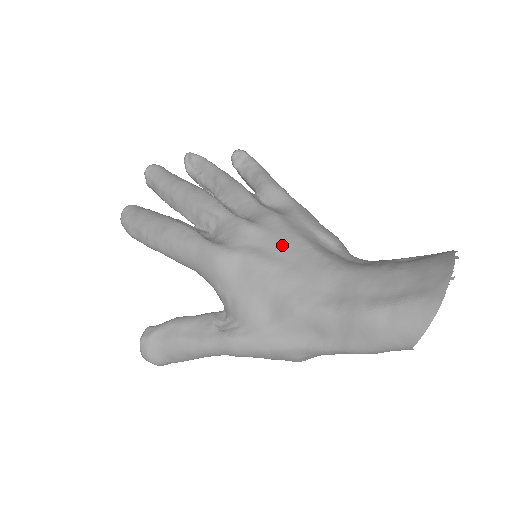
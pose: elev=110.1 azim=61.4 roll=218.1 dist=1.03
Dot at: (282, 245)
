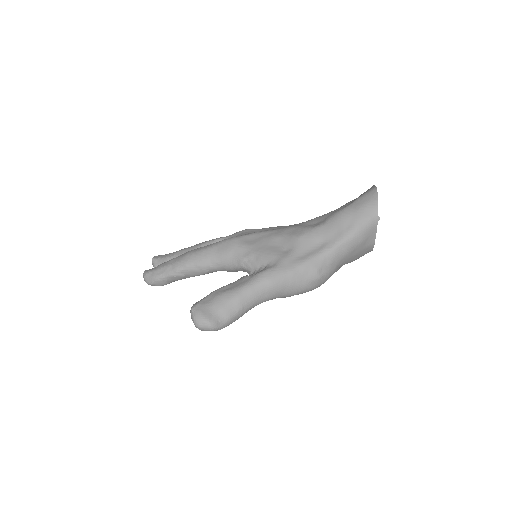
Dot at: (273, 227)
